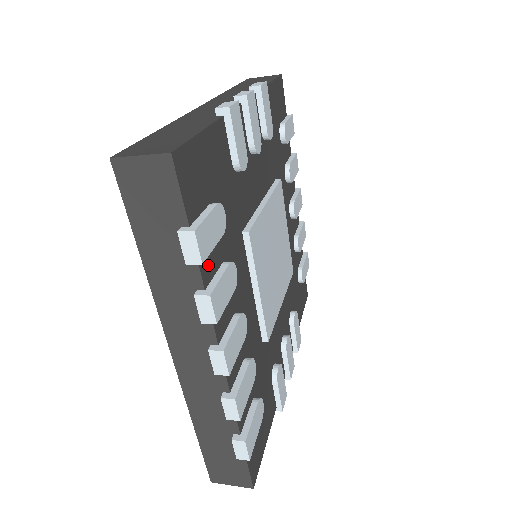
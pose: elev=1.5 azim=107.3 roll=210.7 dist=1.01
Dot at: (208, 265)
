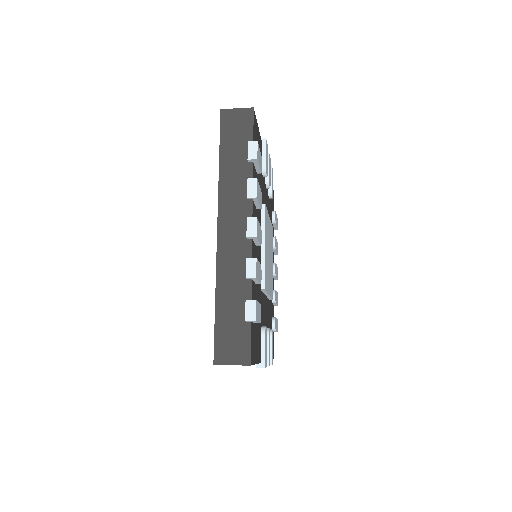
Dot at: (254, 175)
